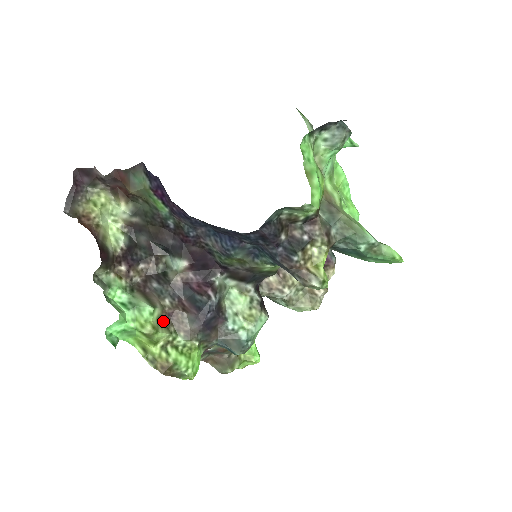
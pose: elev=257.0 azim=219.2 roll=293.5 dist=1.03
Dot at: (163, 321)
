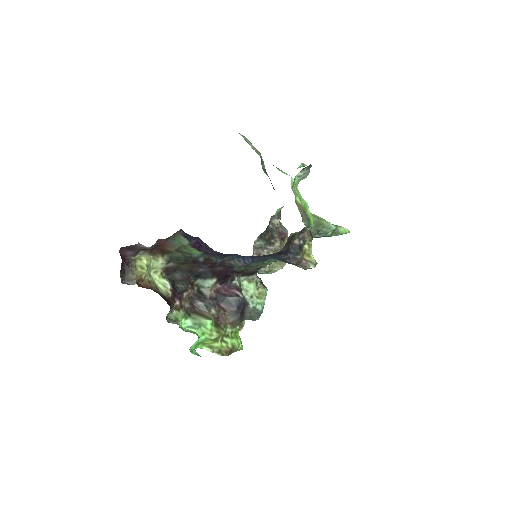
Dot at: (216, 324)
